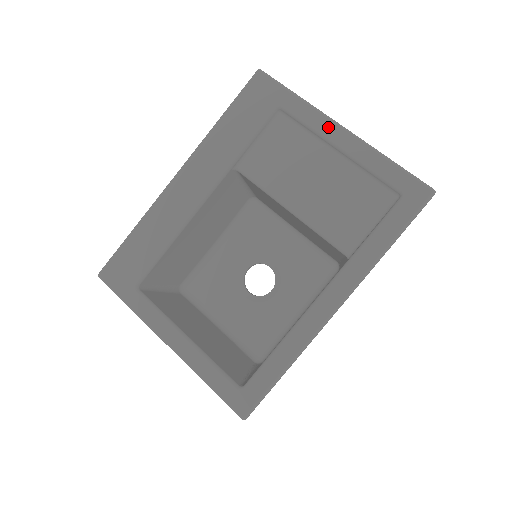
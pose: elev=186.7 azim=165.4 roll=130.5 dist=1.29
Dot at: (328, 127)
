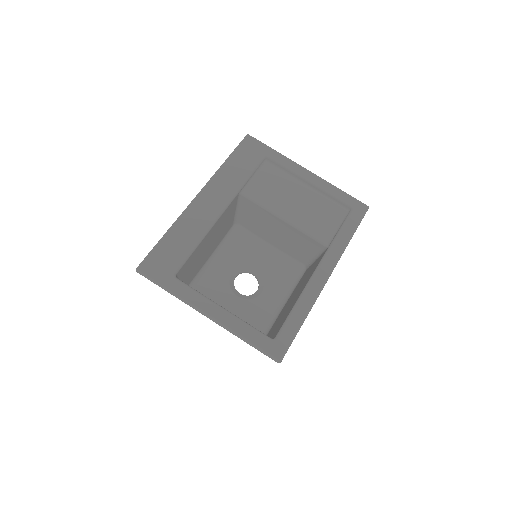
Dot at: (300, 170)
